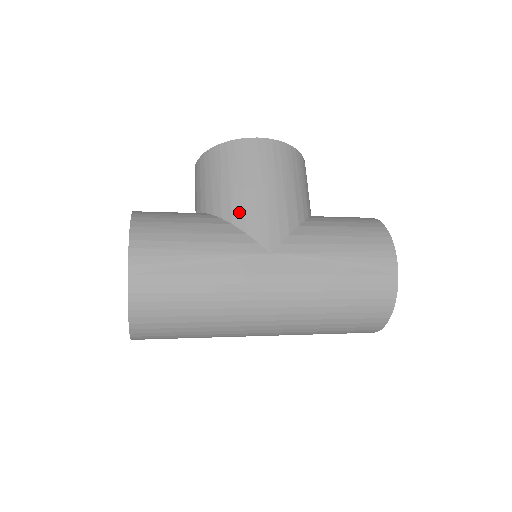
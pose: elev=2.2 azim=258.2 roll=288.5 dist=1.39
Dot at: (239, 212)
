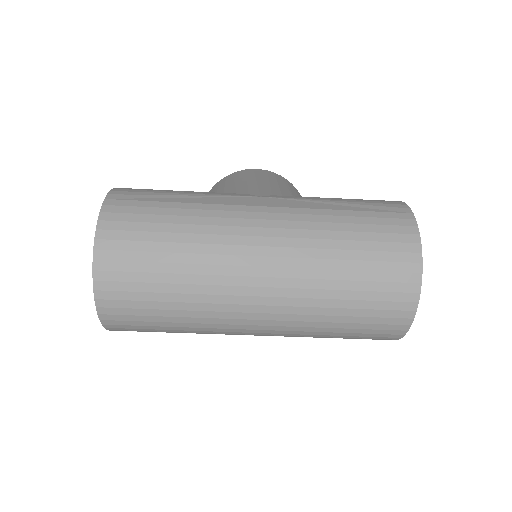
Dot at: (231, 190)
